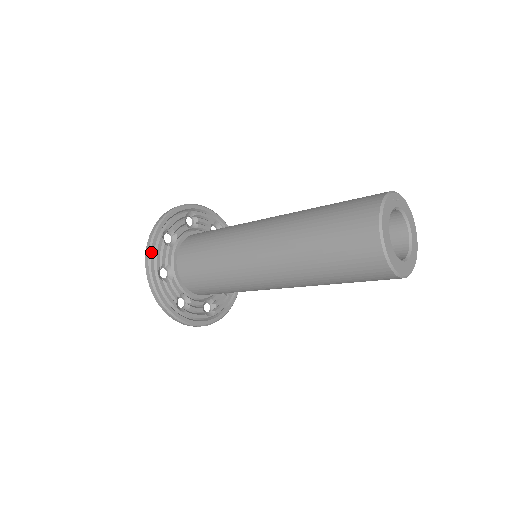
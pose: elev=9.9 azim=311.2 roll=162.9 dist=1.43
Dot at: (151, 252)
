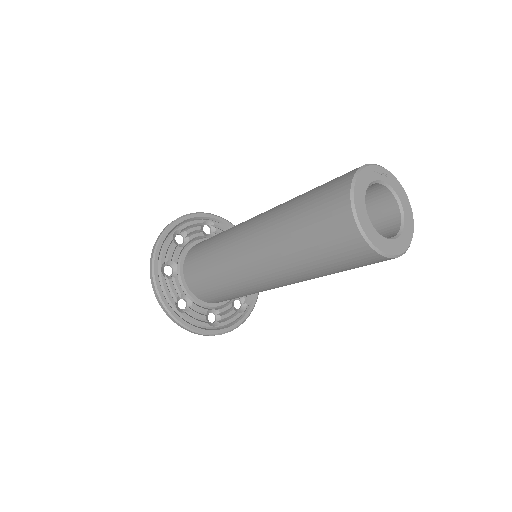
Dot at: (158, 246)
